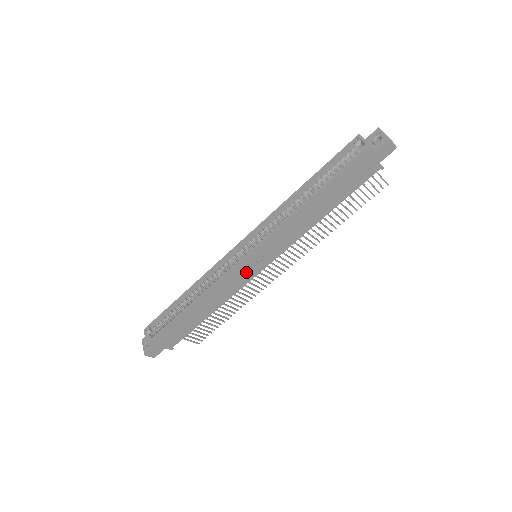
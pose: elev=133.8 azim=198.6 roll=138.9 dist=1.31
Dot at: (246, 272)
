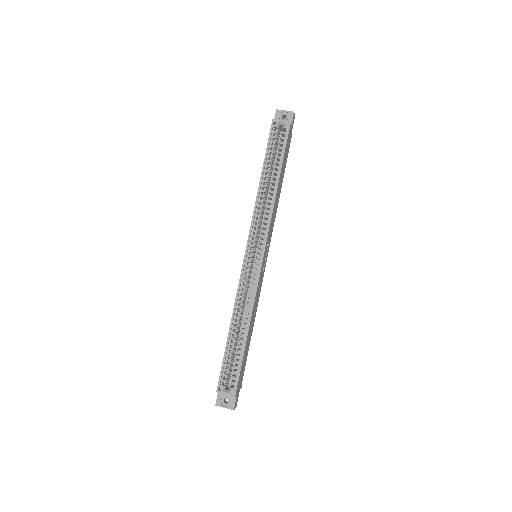
Dot at: (262, 271)
